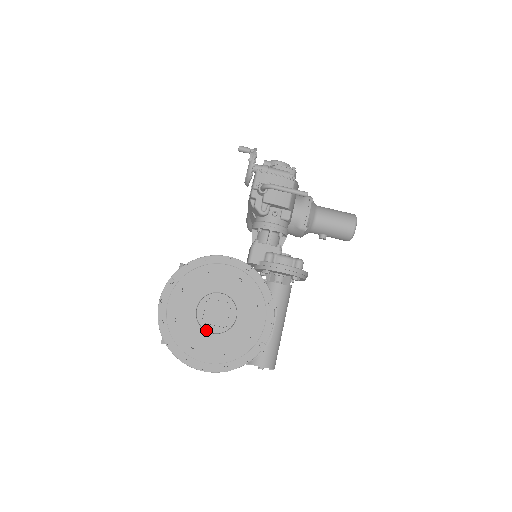
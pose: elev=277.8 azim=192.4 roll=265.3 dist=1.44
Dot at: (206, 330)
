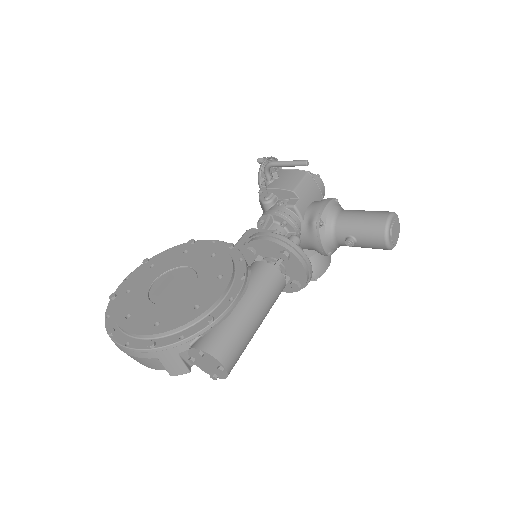
Dot at: (152, 301)
